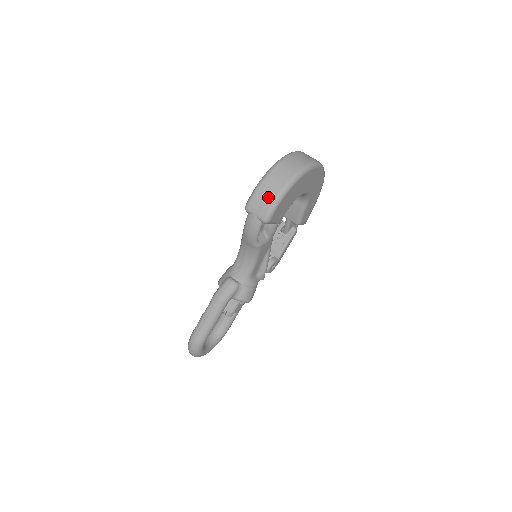
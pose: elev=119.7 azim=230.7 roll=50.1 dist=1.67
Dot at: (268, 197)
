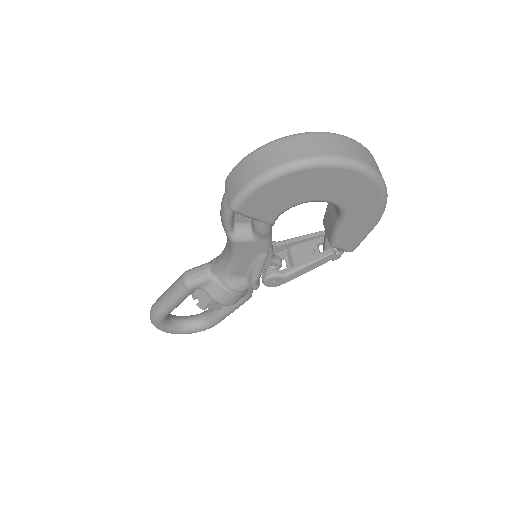
Dot at: (244, 176)
